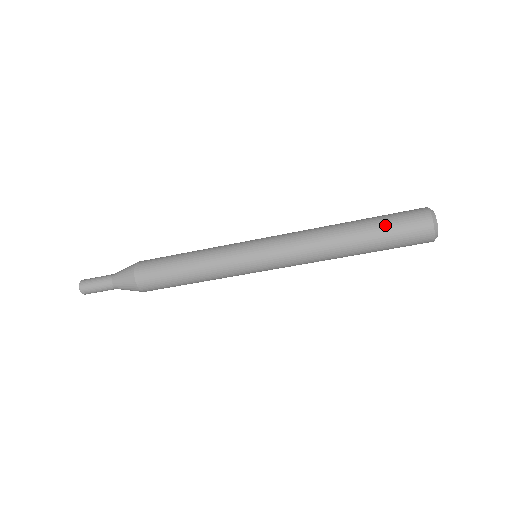
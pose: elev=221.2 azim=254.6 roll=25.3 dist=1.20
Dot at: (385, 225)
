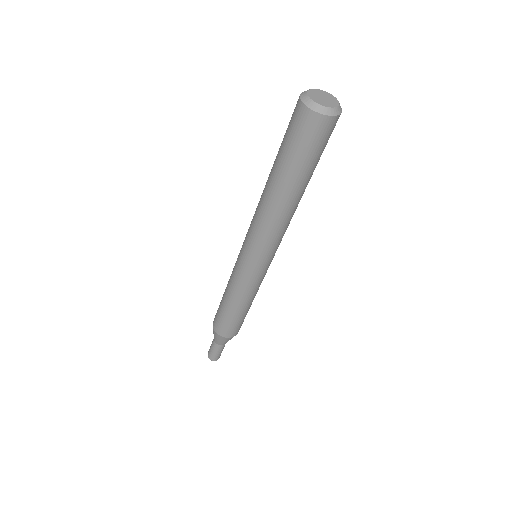
Dot at: (282, 142)
